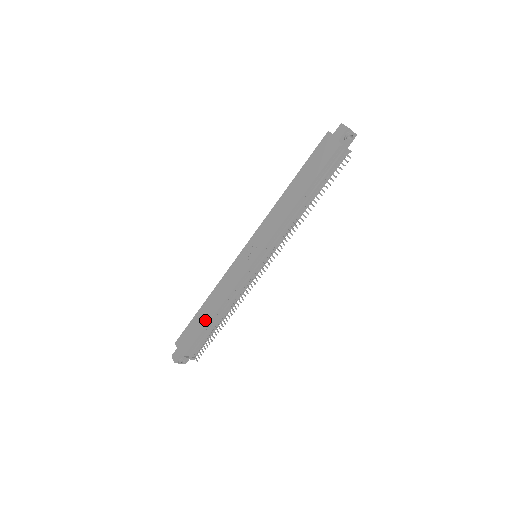
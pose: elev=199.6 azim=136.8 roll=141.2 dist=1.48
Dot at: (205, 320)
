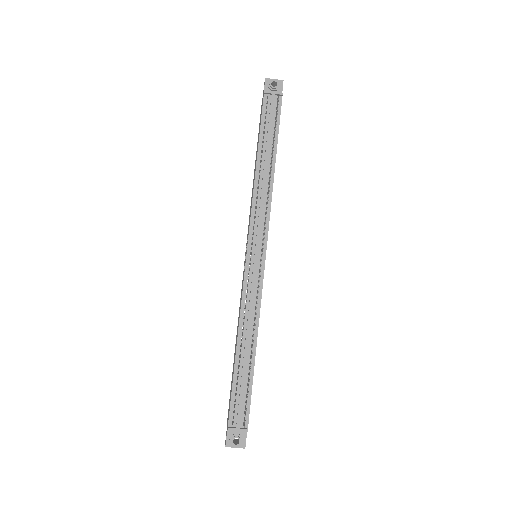
Dot at: (234, 363)
